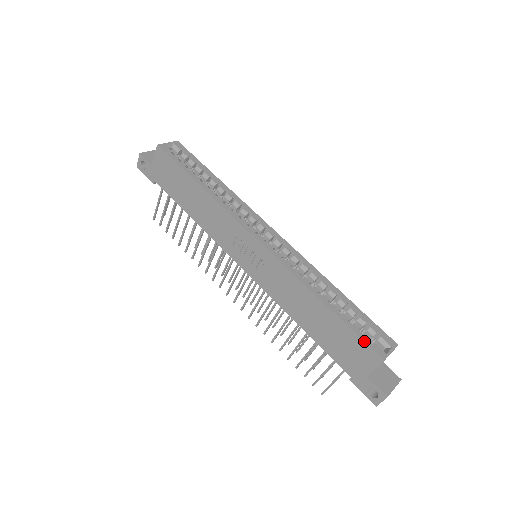
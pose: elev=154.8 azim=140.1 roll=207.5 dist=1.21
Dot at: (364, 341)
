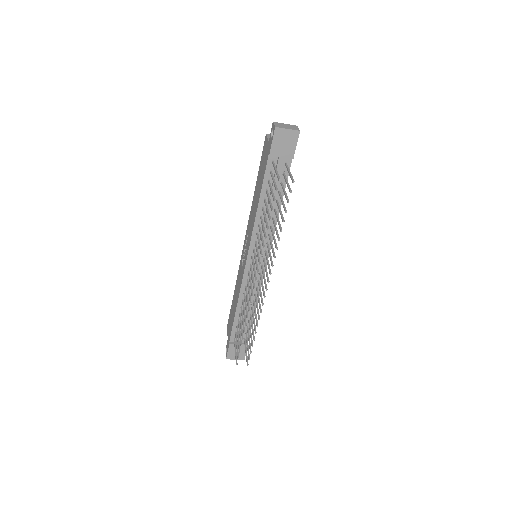
Dot at: occluded
